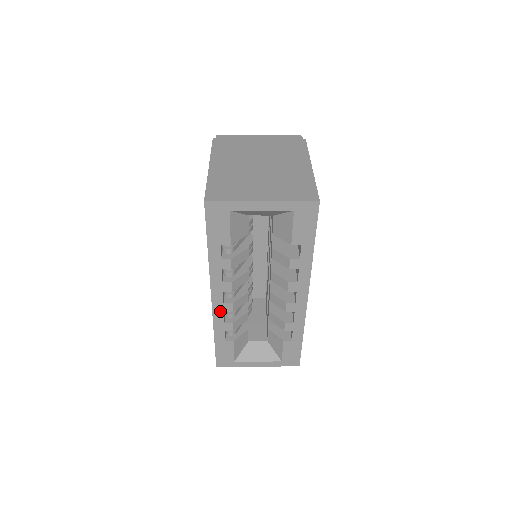
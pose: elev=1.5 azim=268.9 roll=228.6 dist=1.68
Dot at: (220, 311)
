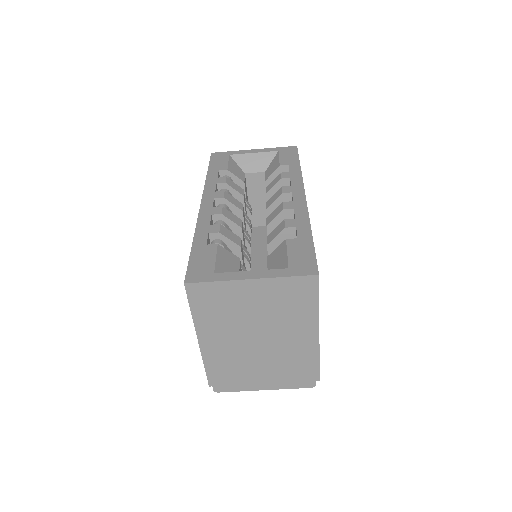
Dot at: (207, 215)
